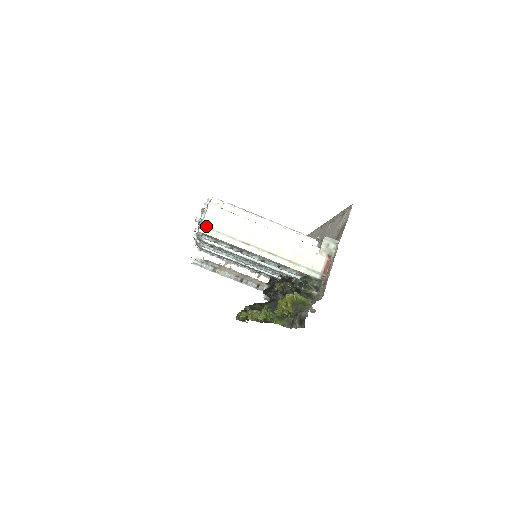
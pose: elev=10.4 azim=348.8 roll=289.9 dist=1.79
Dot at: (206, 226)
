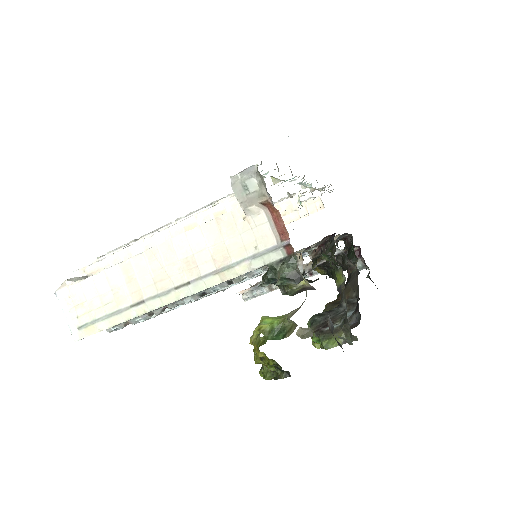
Dot at: (76, 326)
